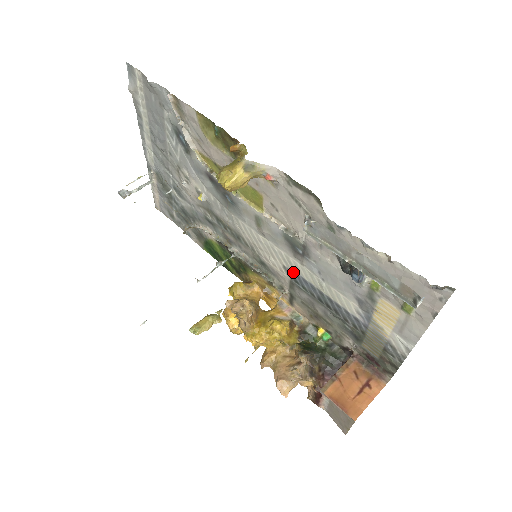
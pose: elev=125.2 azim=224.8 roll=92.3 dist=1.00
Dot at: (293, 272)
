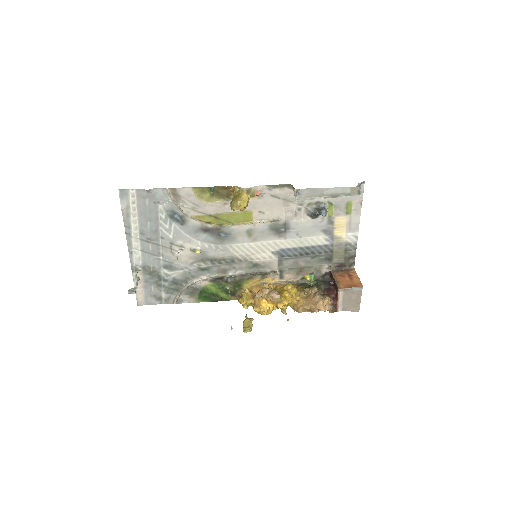
Dot at: (280, 250)
